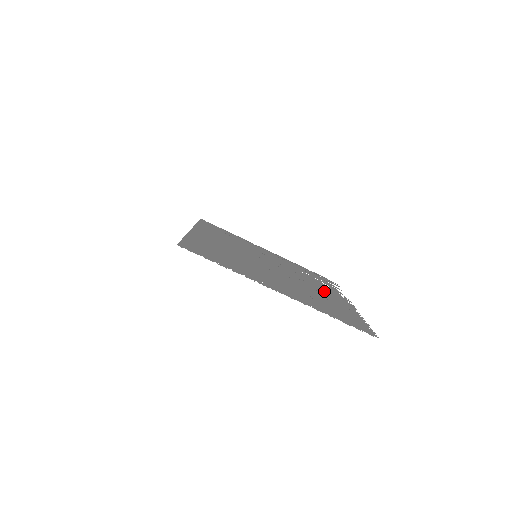
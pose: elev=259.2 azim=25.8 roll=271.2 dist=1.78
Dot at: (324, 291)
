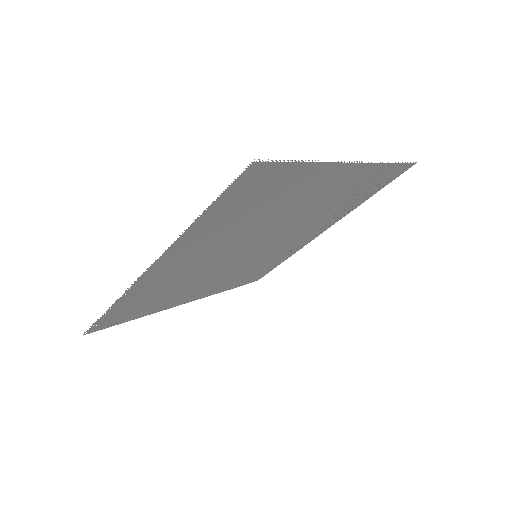
Dot at: (315, 198)
